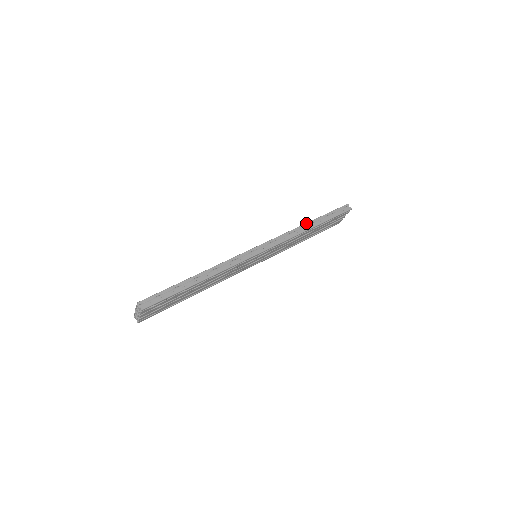
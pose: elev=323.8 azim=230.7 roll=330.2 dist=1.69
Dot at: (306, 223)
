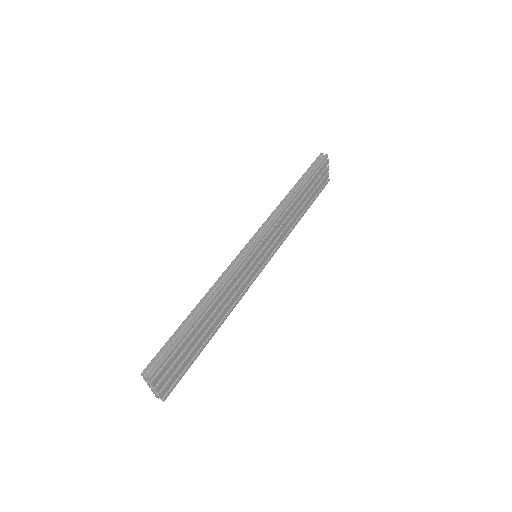
Dot at: occluded
